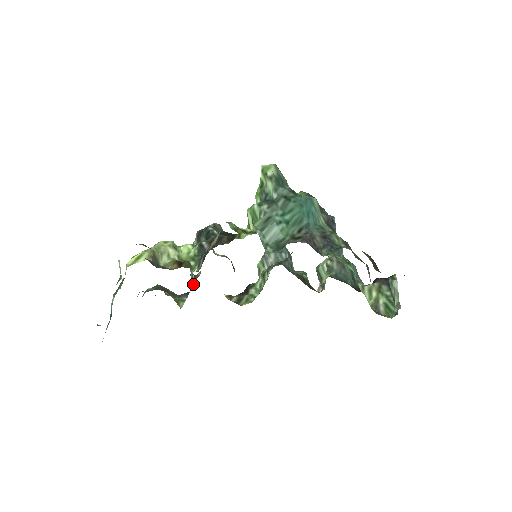
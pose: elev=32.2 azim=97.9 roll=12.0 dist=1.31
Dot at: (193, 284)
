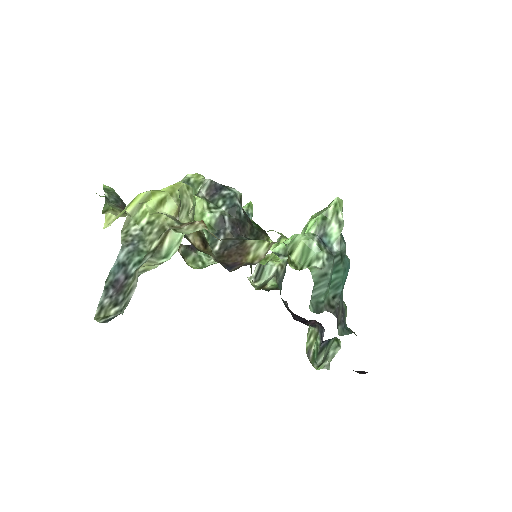
Dot at: occluded
